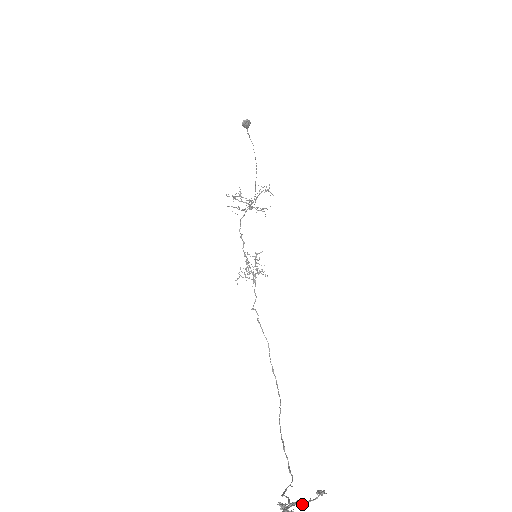
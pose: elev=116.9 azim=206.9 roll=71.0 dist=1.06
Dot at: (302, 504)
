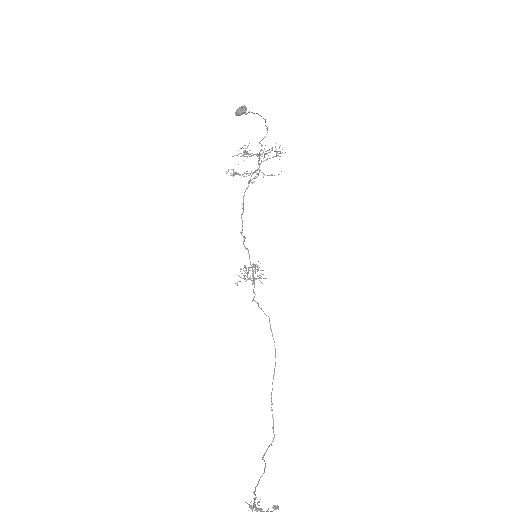
Dot at: out of frame
